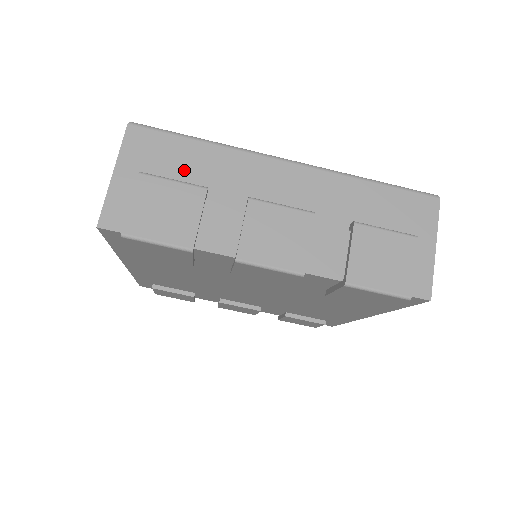
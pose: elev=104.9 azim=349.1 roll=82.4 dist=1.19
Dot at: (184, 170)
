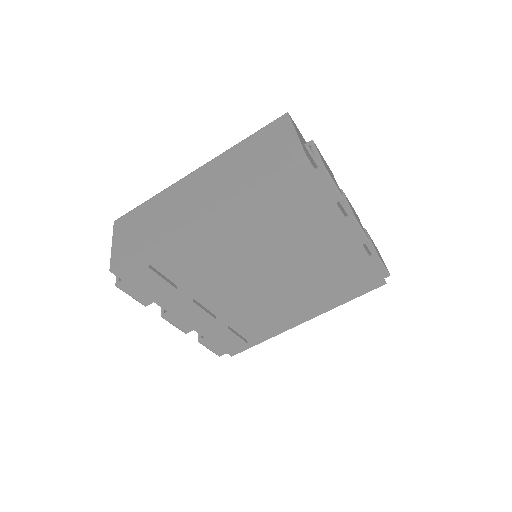
Dot at: occluded
